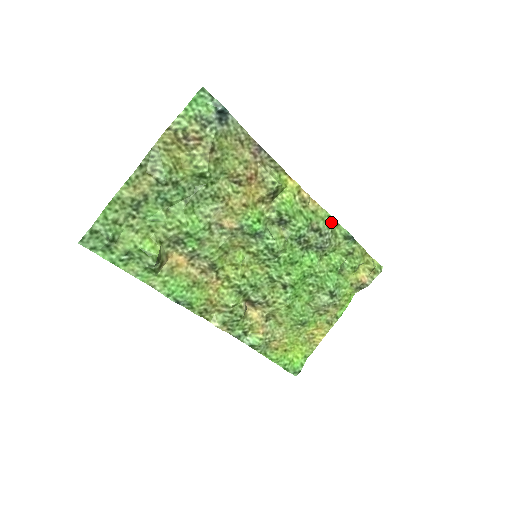
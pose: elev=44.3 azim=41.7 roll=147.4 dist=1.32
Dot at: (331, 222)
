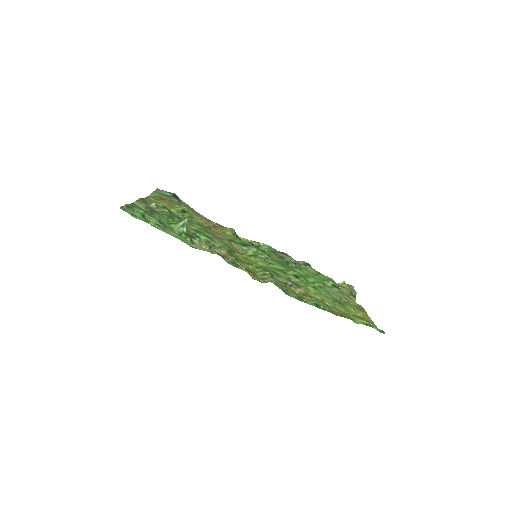
Dot at: occluded
